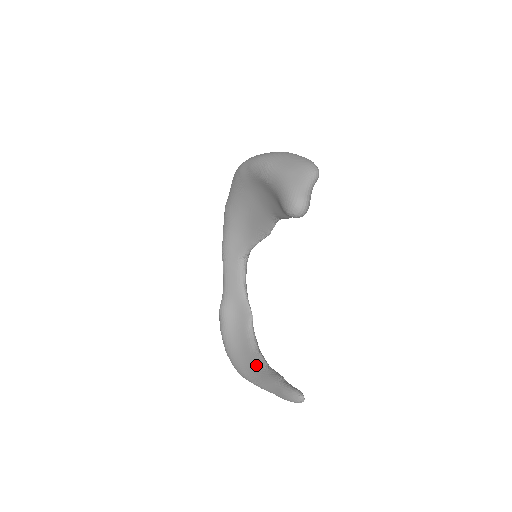
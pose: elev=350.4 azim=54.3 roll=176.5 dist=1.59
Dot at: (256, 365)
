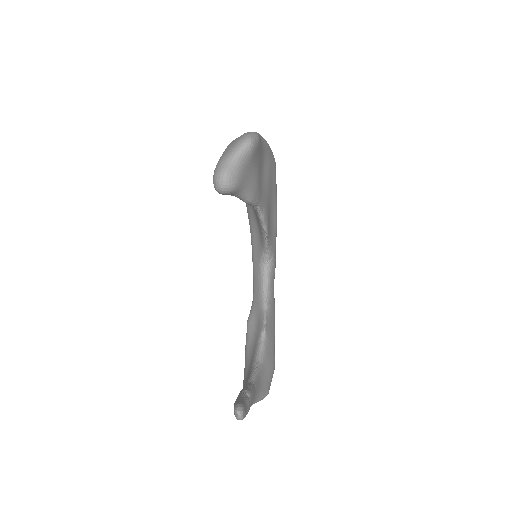
Dot at: (247, 379)
